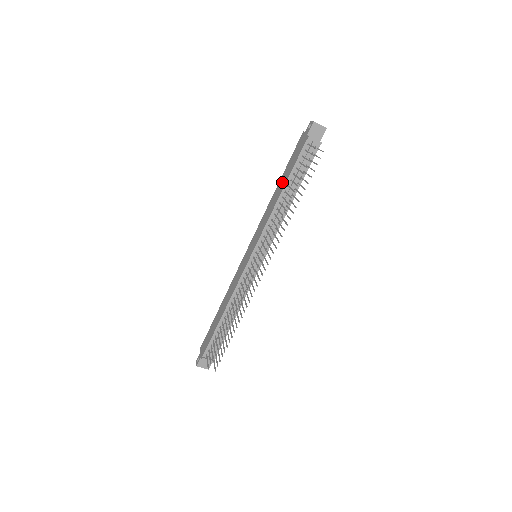
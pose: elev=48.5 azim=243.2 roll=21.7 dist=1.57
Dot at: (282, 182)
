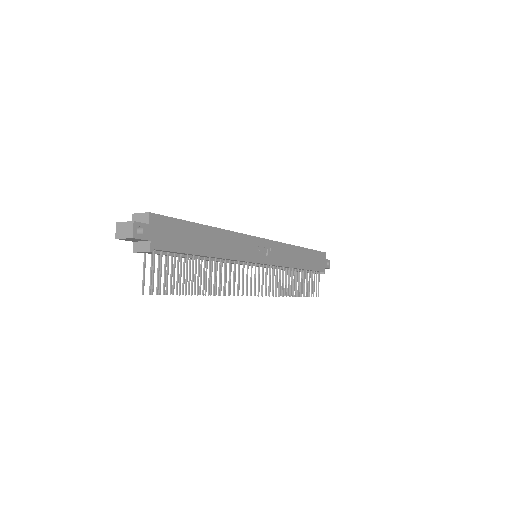
Dot at: occluded
